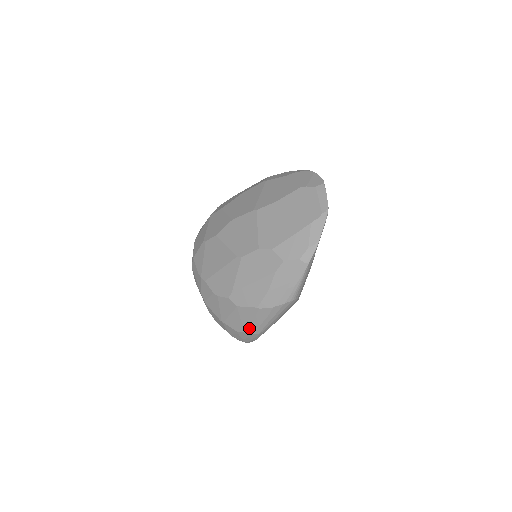
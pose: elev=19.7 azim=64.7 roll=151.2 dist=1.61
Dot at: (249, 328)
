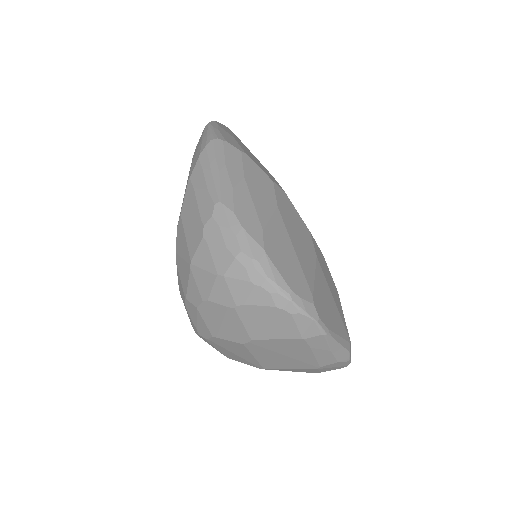
Dot at: (203, 210)
